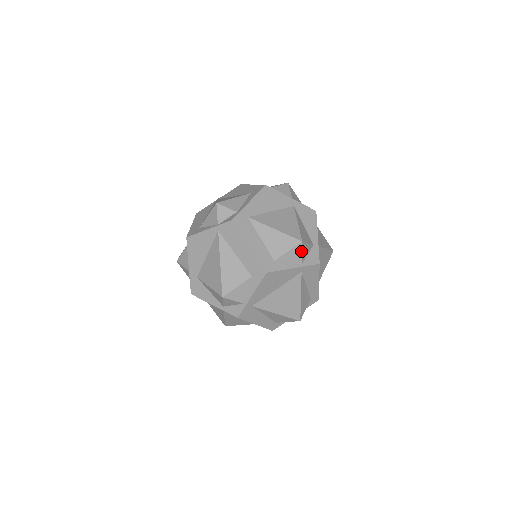
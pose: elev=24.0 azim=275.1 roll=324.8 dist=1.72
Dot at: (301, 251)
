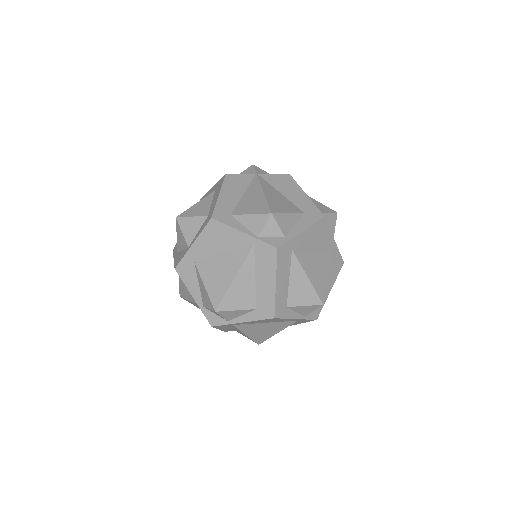
Dot at: (314, 309)
